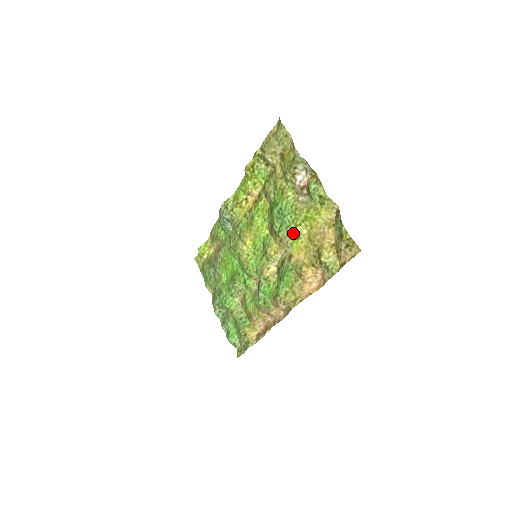
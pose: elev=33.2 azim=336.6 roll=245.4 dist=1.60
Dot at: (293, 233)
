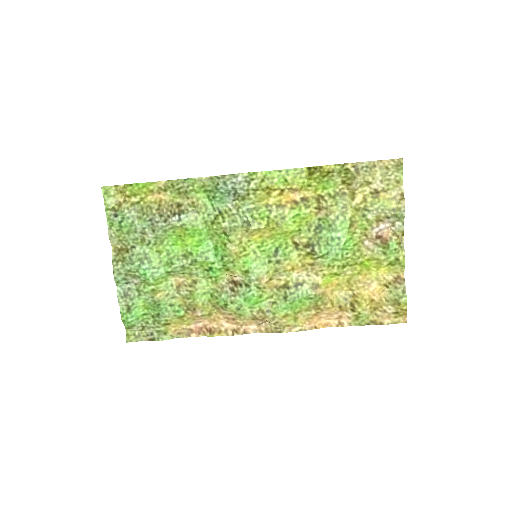
Dot at: (338, 268)
